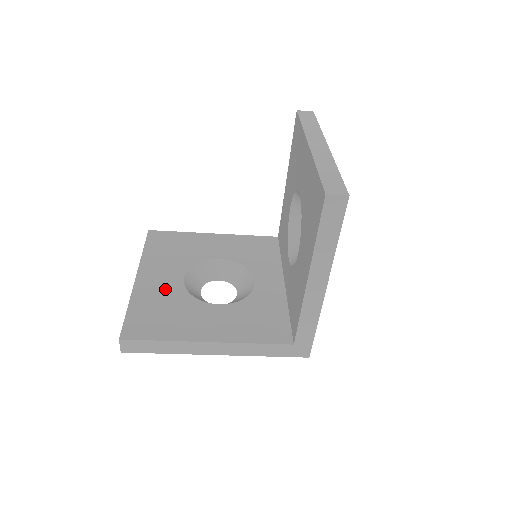
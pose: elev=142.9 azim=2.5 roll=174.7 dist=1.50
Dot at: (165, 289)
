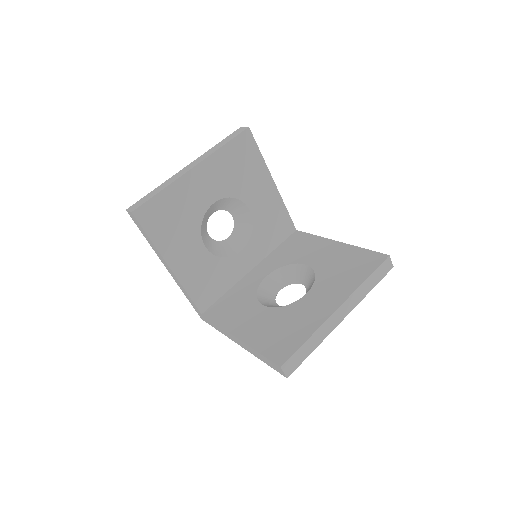
Dot at: (195, 200)
